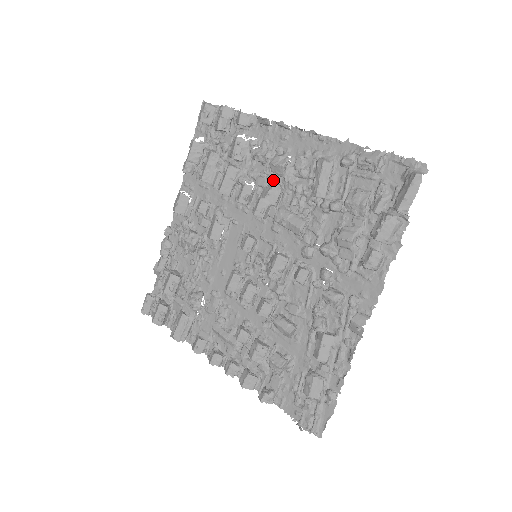
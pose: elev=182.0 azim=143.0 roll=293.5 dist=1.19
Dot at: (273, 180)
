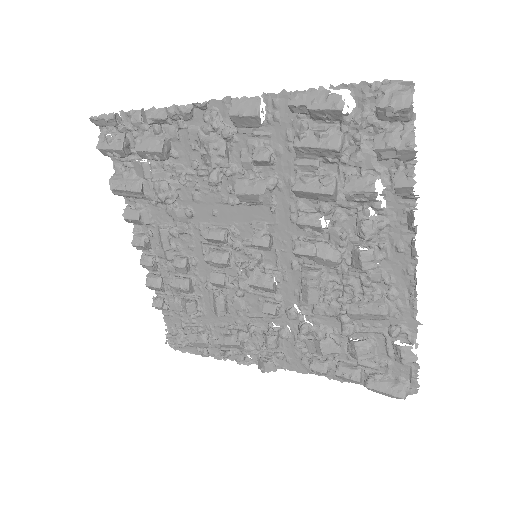
Dot at: (343, 251)
